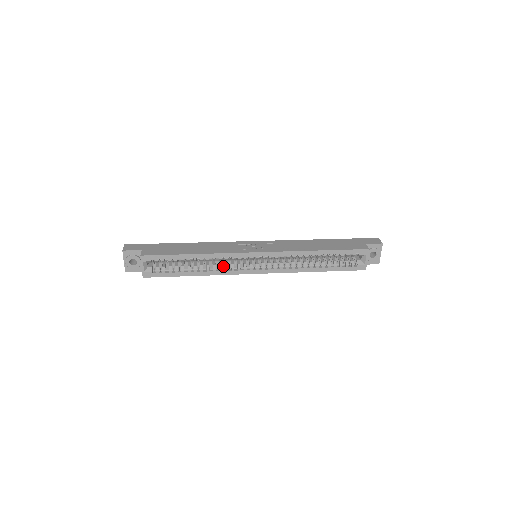
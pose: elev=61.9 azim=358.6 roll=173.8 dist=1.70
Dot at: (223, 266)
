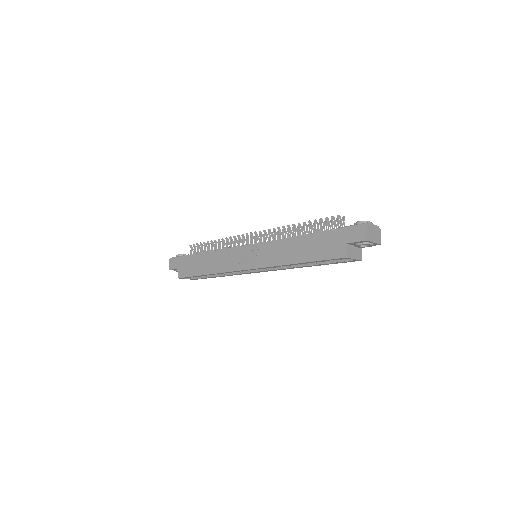
Dot at: occluded
